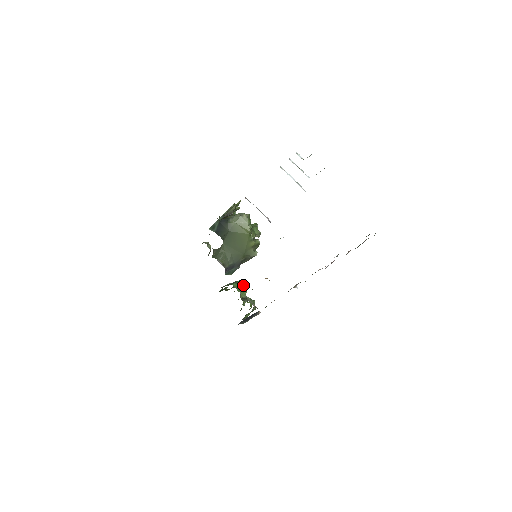
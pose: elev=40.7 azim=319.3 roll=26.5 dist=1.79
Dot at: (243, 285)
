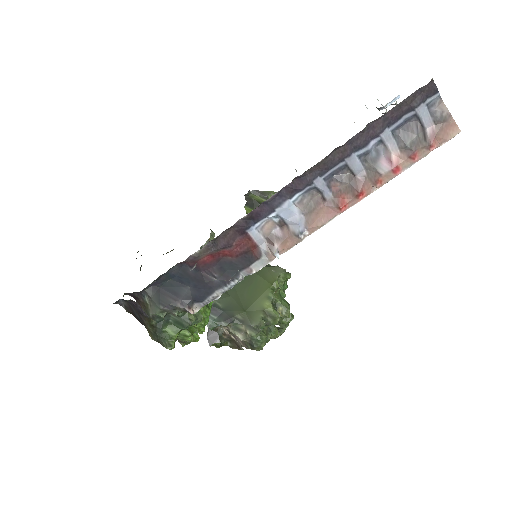
Dot at: (208, 305)
